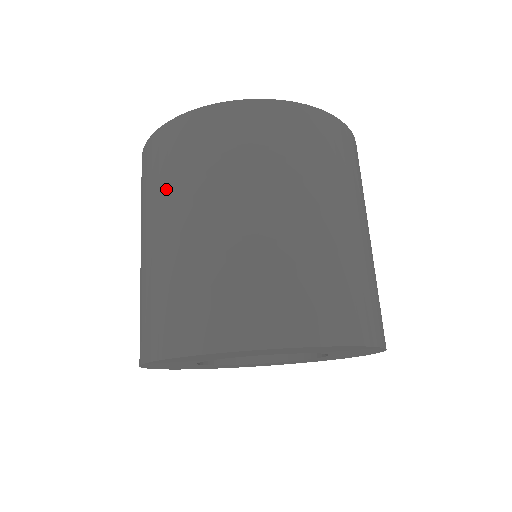
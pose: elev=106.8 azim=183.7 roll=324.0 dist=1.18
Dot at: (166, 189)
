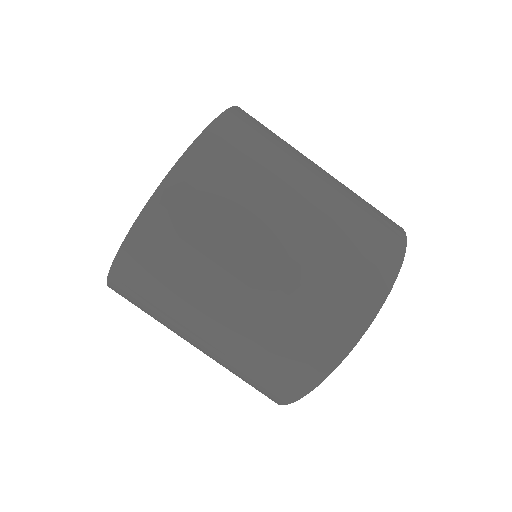
Dot at: occluded
